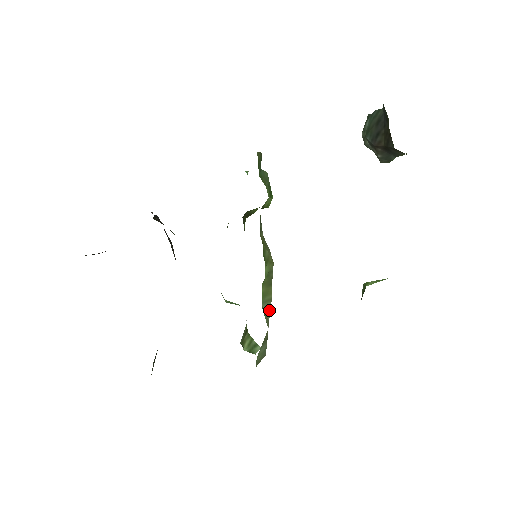
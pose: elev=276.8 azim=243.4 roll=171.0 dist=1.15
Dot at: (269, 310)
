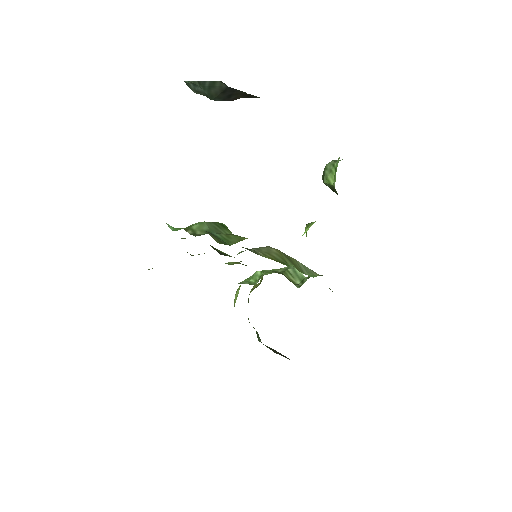
Dot at: (303, 266)
